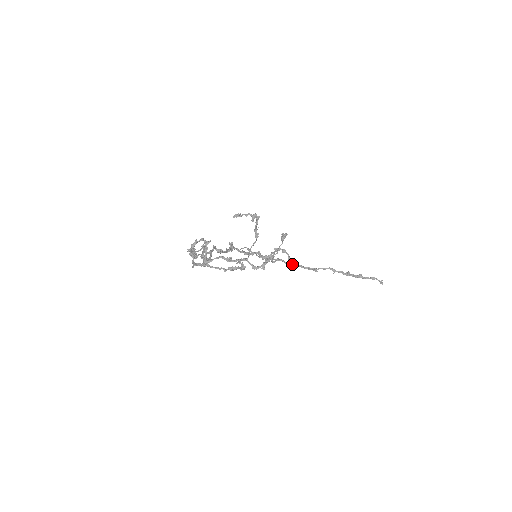
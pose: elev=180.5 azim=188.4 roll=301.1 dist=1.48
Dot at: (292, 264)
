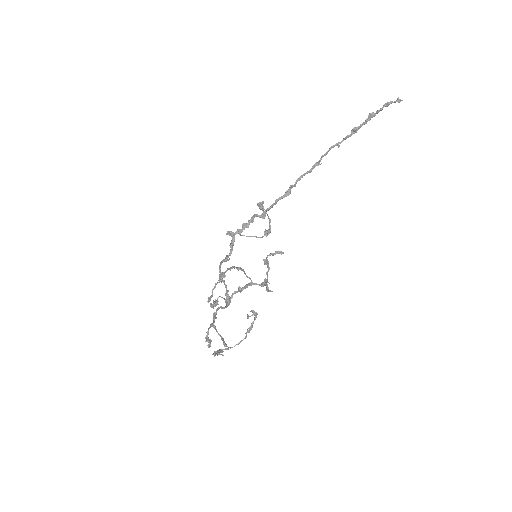
Dot at: (292, 187)
